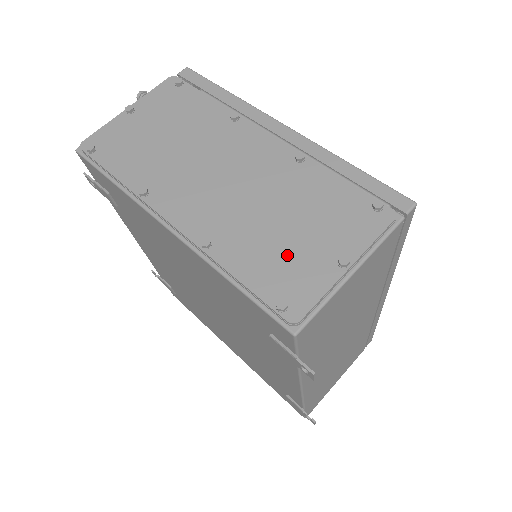
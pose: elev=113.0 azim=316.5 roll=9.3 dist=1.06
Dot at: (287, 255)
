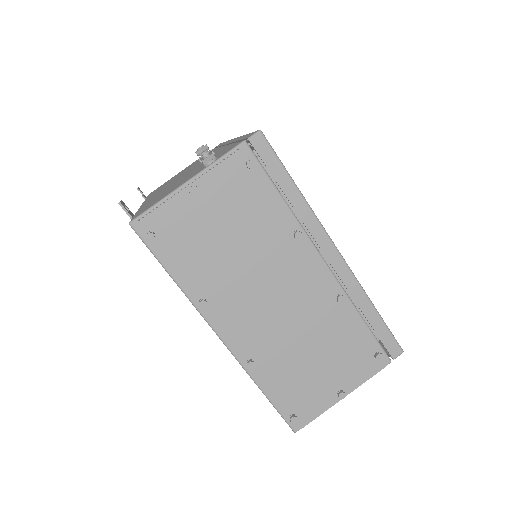
Dot at: (306, 382)
